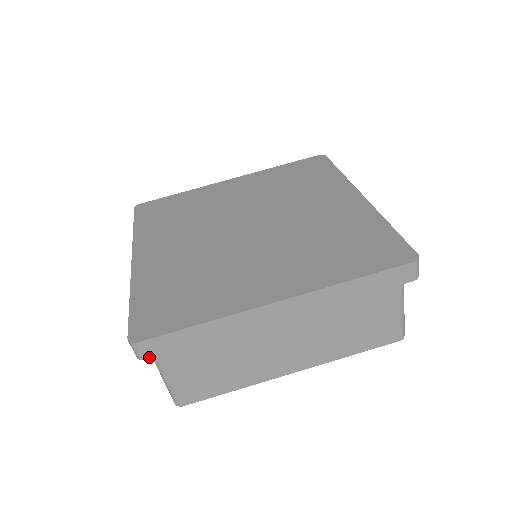
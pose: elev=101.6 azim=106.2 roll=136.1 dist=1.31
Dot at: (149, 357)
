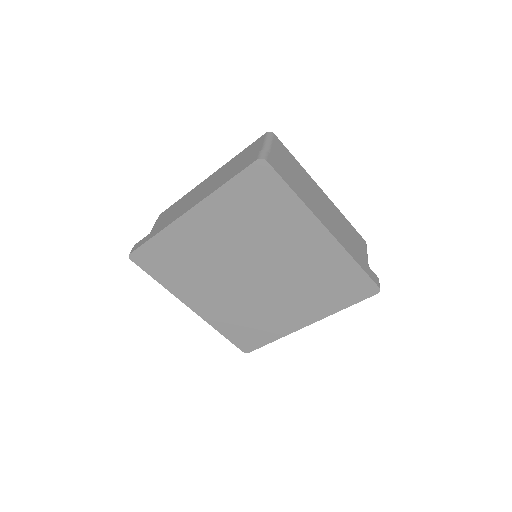
Dot at: occluded
